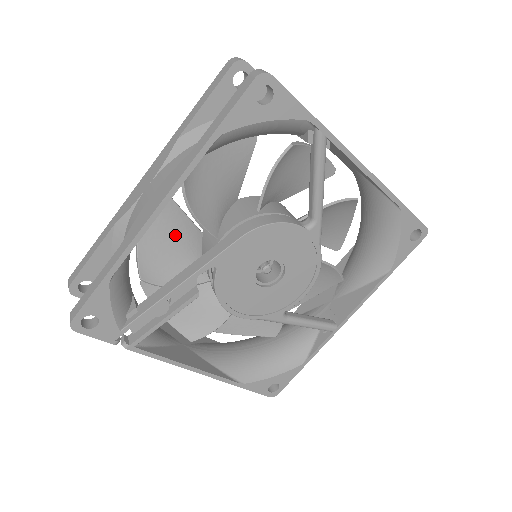
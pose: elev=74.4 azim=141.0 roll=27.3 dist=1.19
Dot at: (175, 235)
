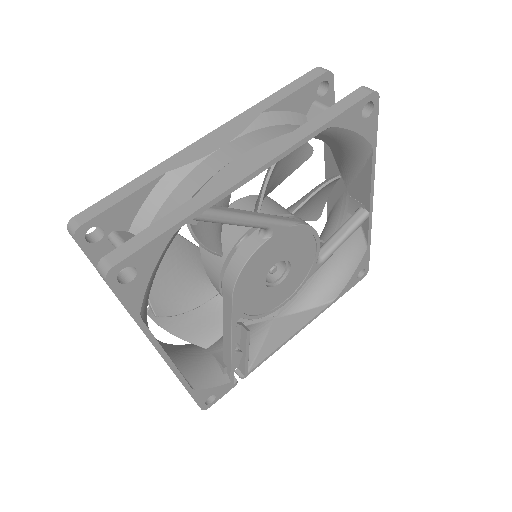
Dot at: occluded
